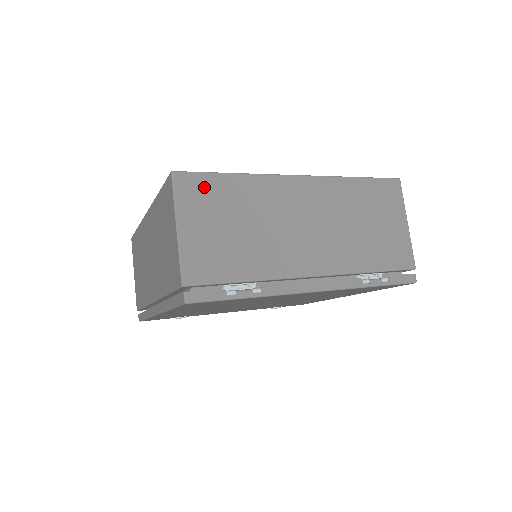
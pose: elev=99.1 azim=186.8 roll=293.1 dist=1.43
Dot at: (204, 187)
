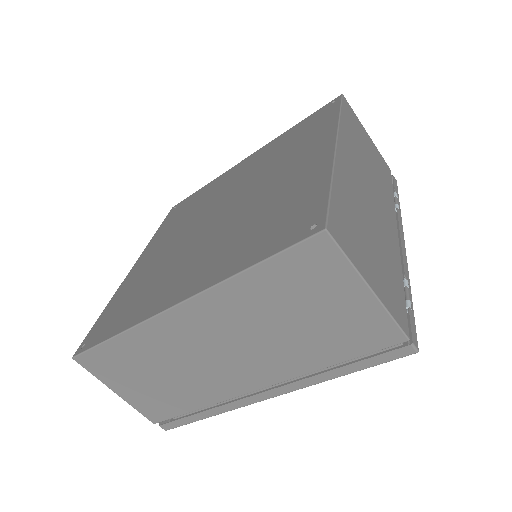
Dot at: (341, 221)
